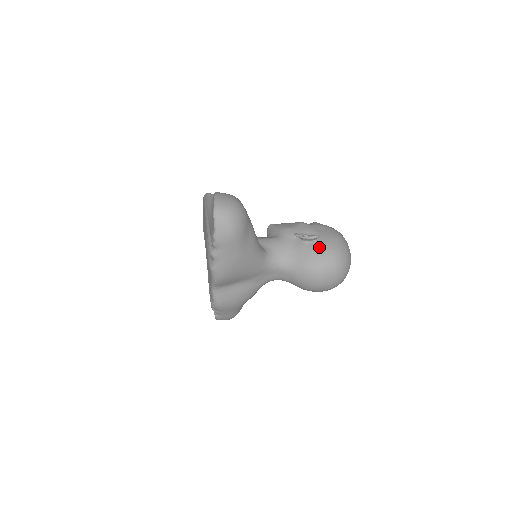
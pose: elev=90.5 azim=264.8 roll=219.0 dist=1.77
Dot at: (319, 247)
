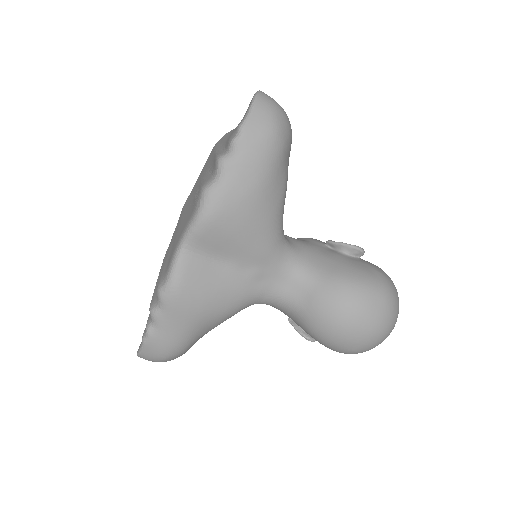
Dot at: (364, 264)
